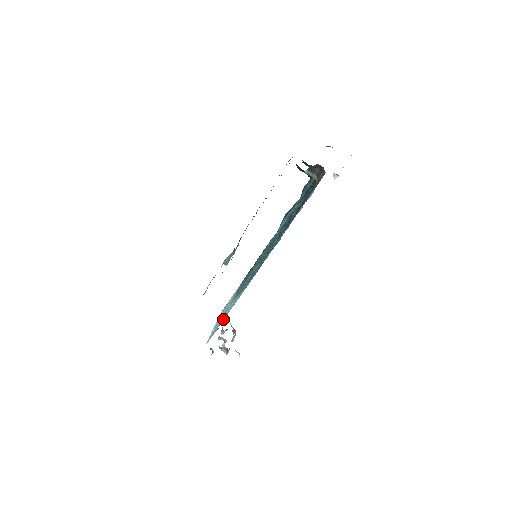
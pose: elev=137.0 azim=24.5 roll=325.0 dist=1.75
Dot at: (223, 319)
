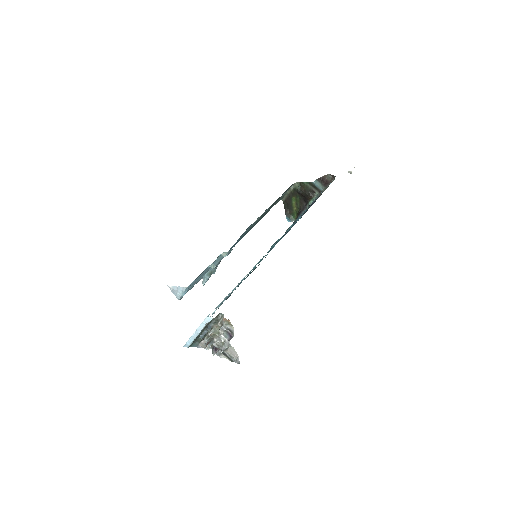
Dot at: occluded
